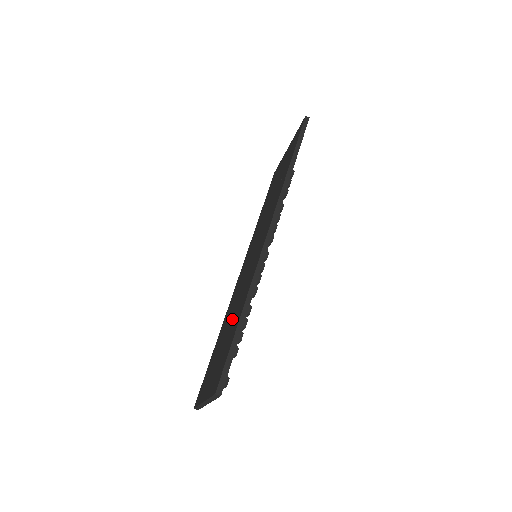
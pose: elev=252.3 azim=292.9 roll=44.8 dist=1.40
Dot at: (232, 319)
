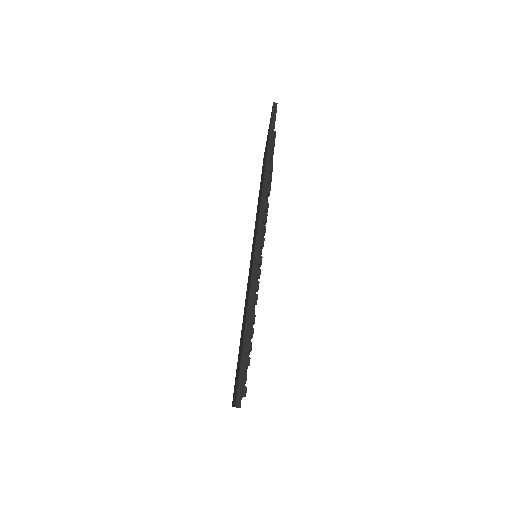
Dot at: (243, 326)
